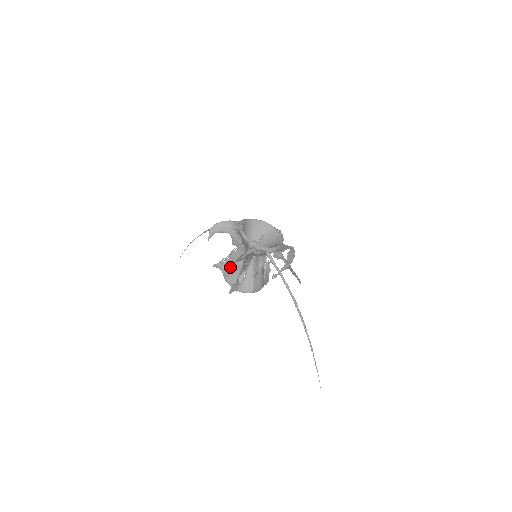
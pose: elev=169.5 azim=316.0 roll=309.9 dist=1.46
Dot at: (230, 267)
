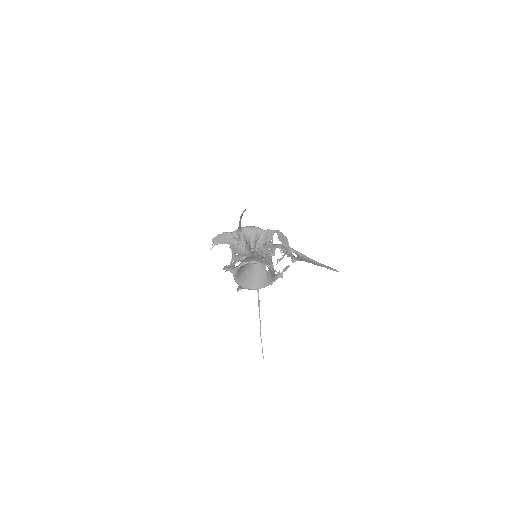
Dot at: (243, 278)
